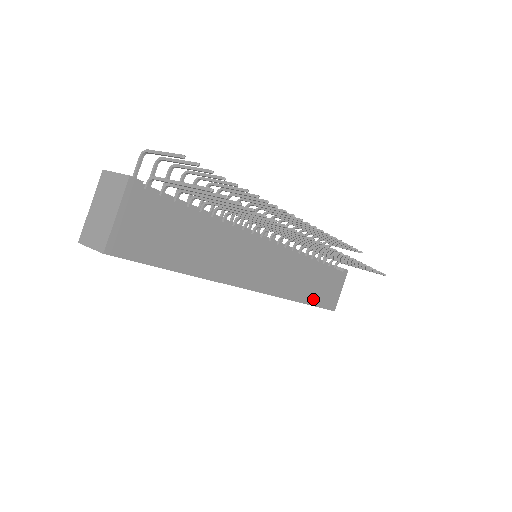
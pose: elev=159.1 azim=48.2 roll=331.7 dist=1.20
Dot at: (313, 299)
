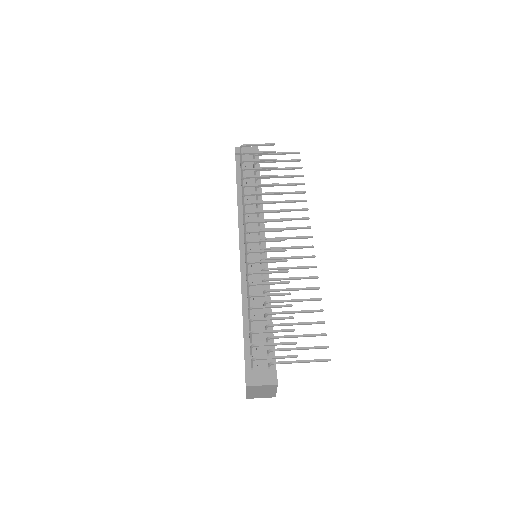
Dot at: occluded
